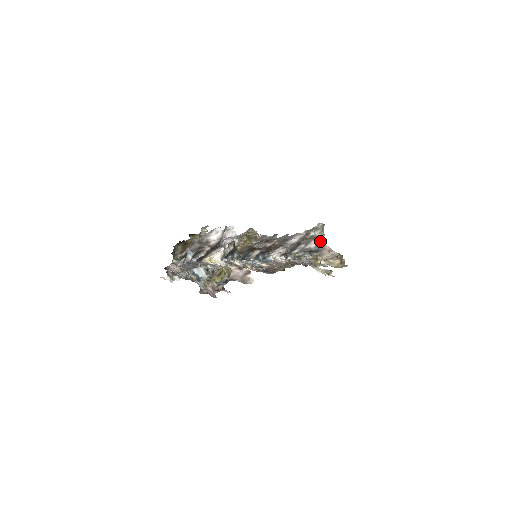
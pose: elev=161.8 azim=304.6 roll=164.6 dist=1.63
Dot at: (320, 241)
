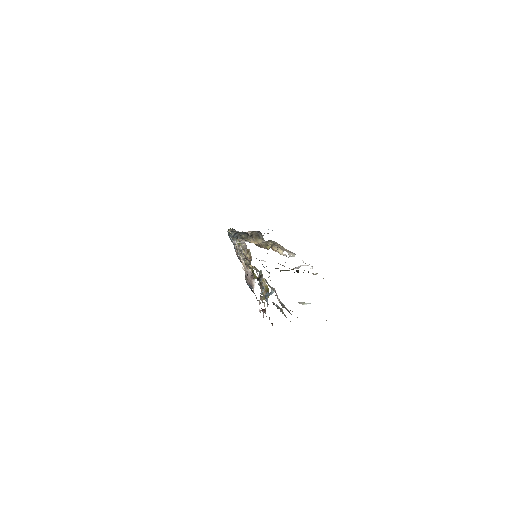
Dot at: occluded
